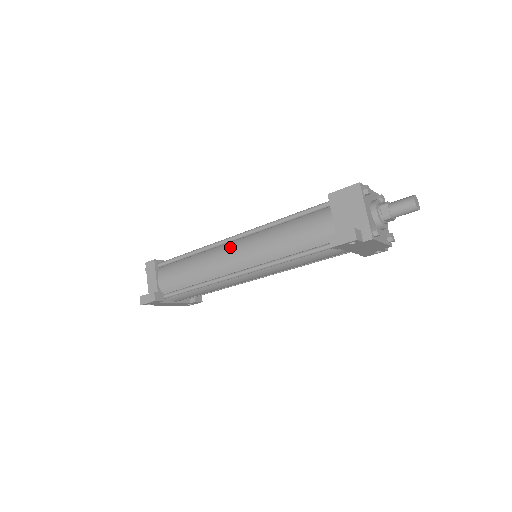
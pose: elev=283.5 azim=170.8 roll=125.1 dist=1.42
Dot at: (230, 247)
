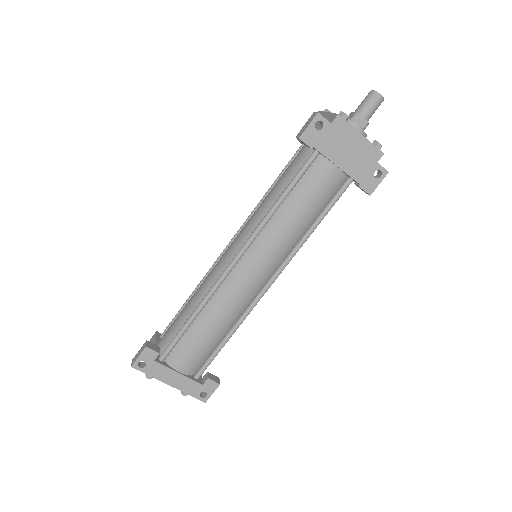
Dot at: occluded
